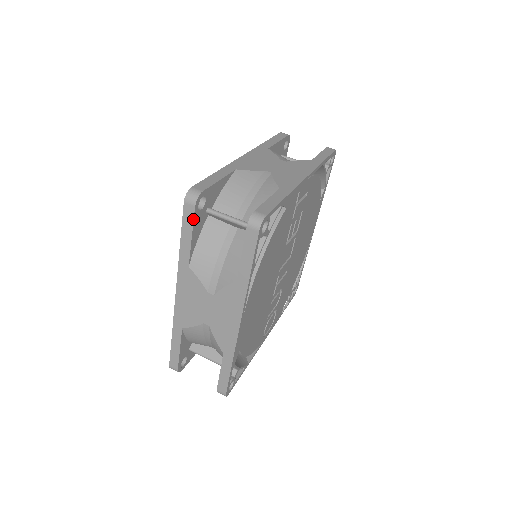
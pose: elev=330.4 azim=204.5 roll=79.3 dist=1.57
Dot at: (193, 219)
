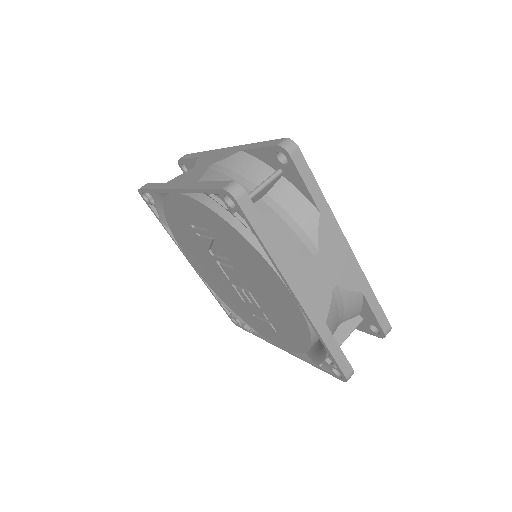
Dot at: (254, 206)
